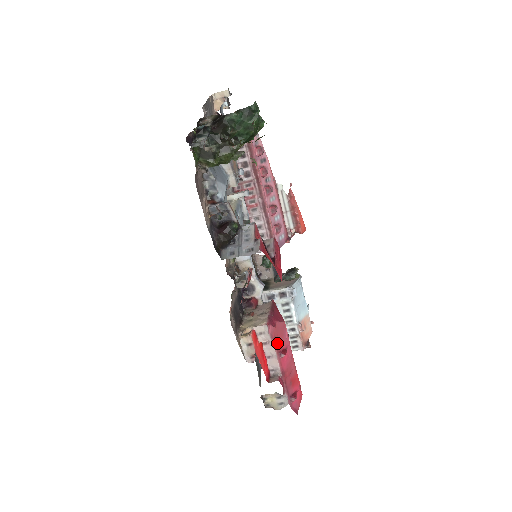
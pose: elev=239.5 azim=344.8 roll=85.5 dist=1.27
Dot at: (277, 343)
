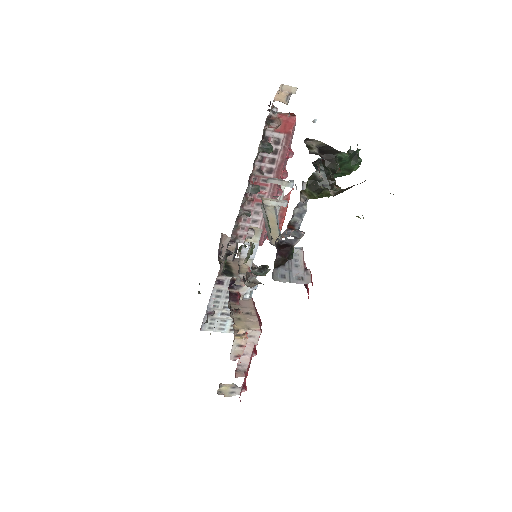
Dot at: occluded
